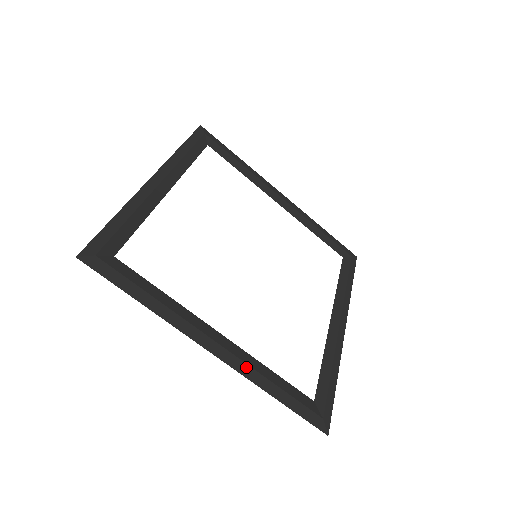
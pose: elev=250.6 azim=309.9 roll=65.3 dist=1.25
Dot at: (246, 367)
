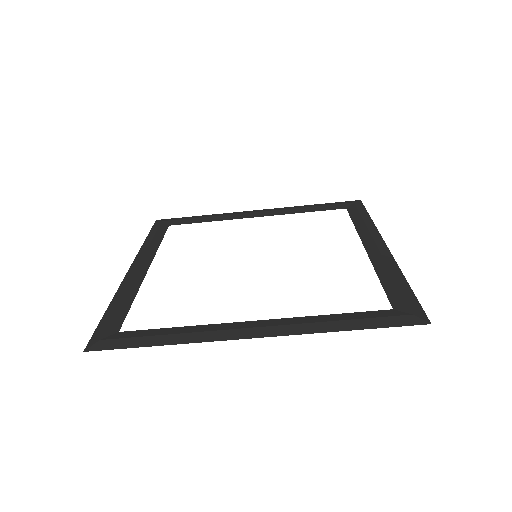
Dot at: (296, 327)
